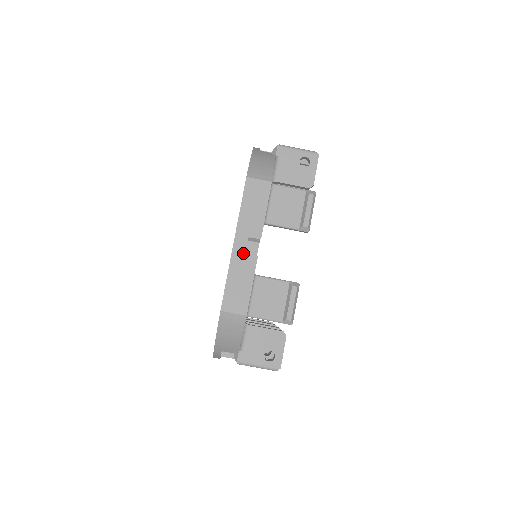
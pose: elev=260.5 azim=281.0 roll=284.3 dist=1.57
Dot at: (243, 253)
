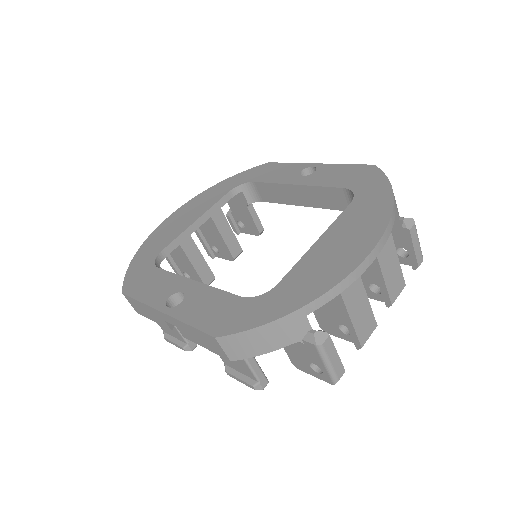
Dot at: (163, 319)
